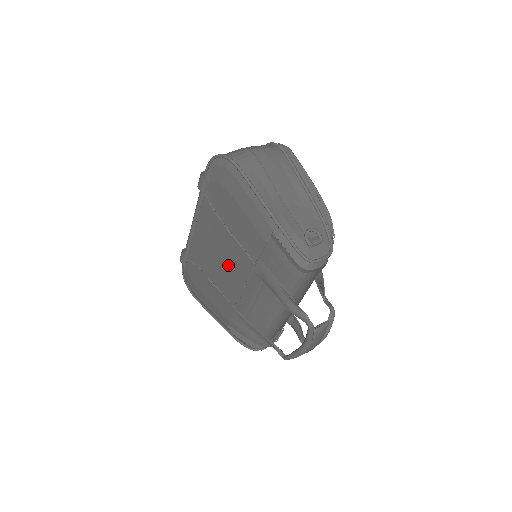
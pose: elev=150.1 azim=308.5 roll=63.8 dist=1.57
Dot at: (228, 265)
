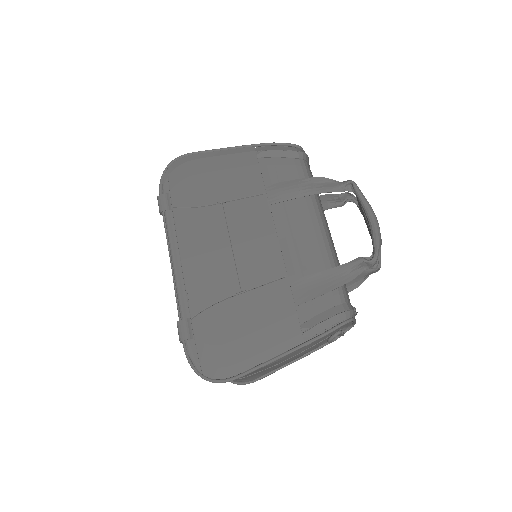
Dot at: (243, 238)
